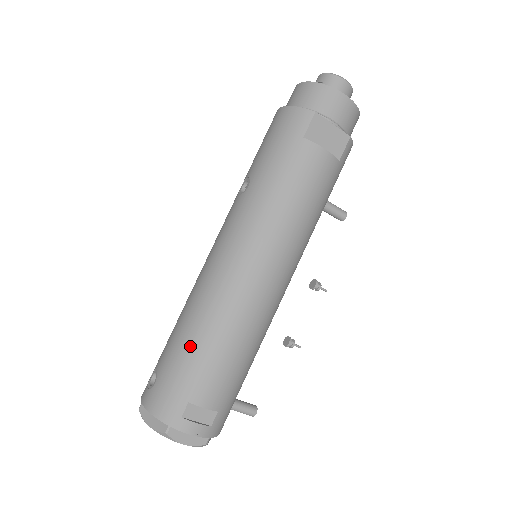
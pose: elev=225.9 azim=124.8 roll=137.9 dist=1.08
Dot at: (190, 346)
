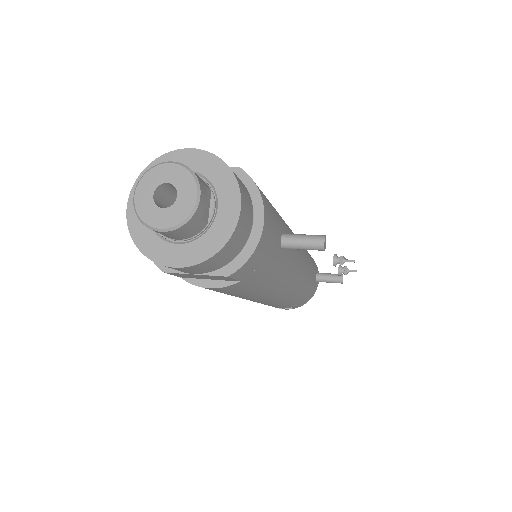
Dot at: occluded
